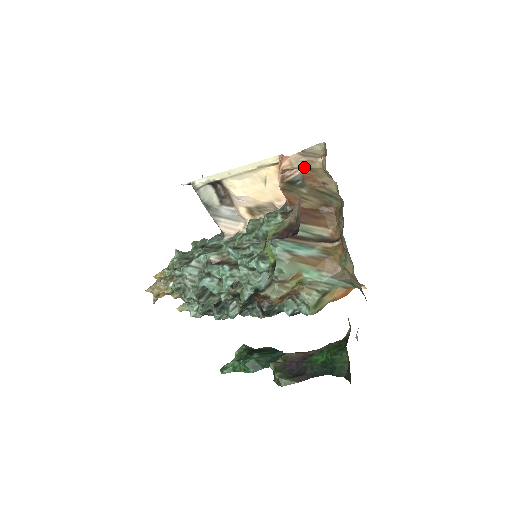
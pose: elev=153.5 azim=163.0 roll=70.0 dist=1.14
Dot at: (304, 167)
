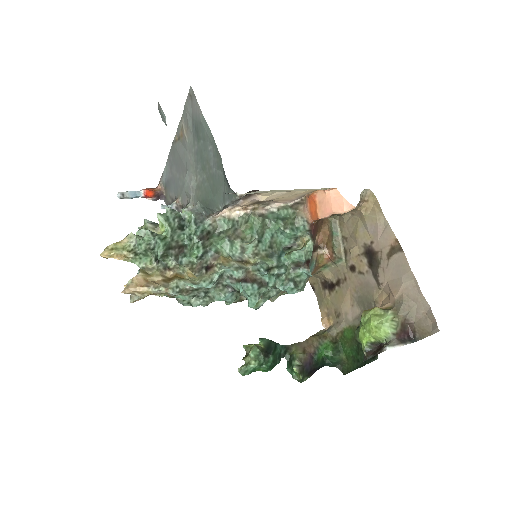
Dot at: occluded
